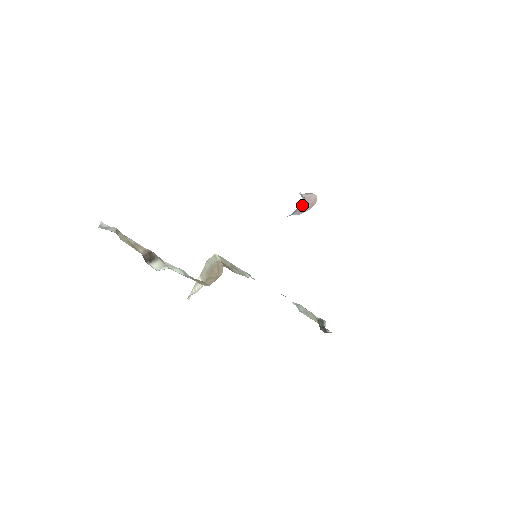
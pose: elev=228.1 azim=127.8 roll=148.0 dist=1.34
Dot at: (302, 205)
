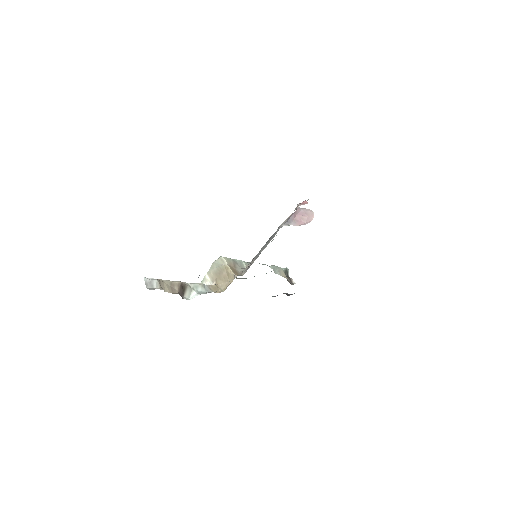
Dot at: (298, 215)
